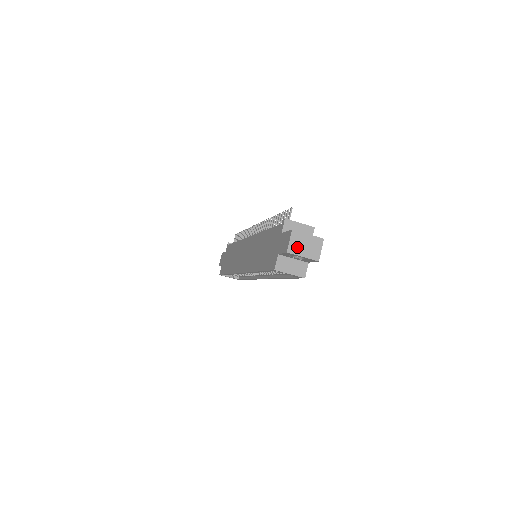
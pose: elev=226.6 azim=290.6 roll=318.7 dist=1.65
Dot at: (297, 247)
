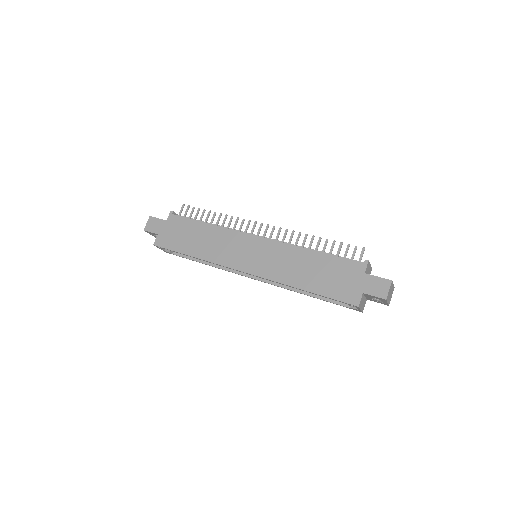
Dot at: (389, 295)
